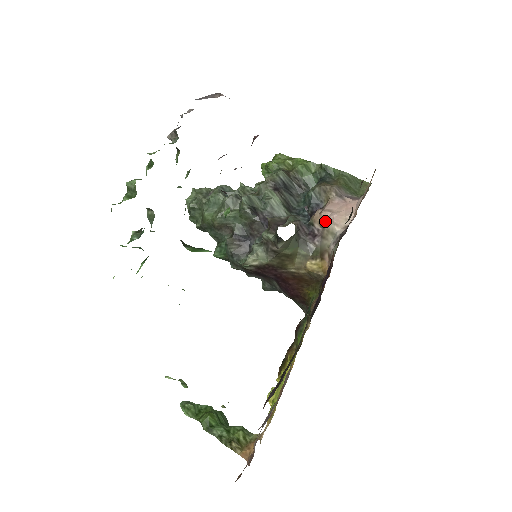
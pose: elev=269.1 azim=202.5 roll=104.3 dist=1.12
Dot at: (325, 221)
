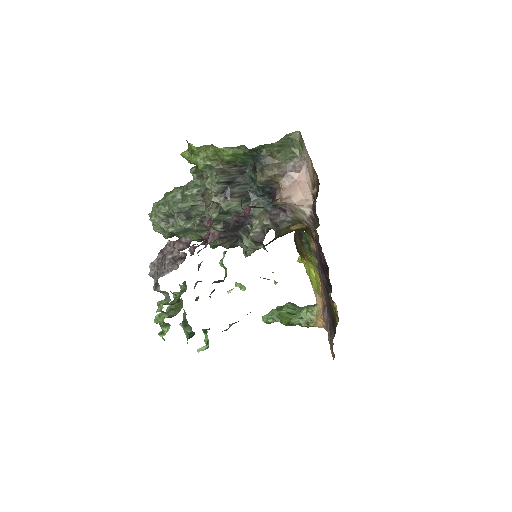
Dot at: (288, 204)
